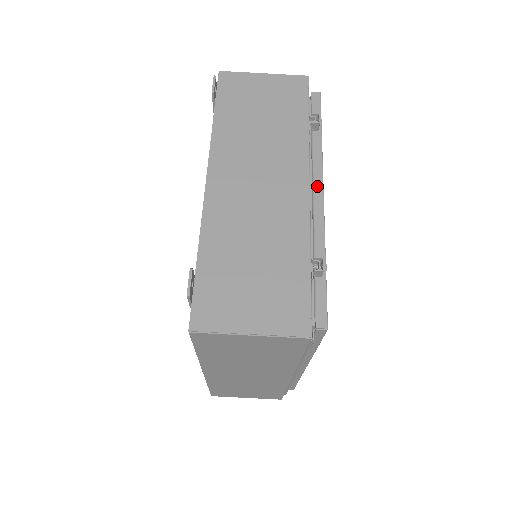
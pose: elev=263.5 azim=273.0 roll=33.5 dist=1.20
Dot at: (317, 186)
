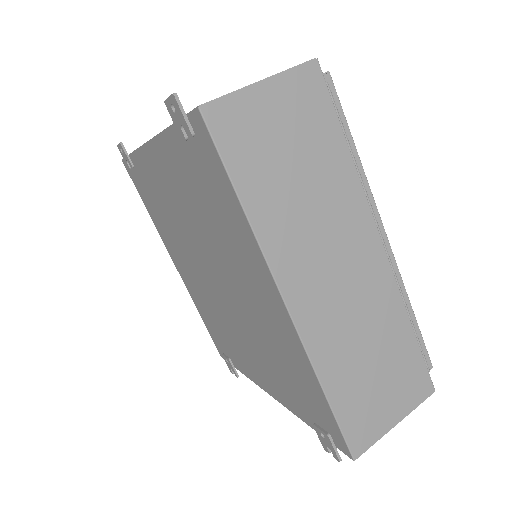
Dot at: occluded
